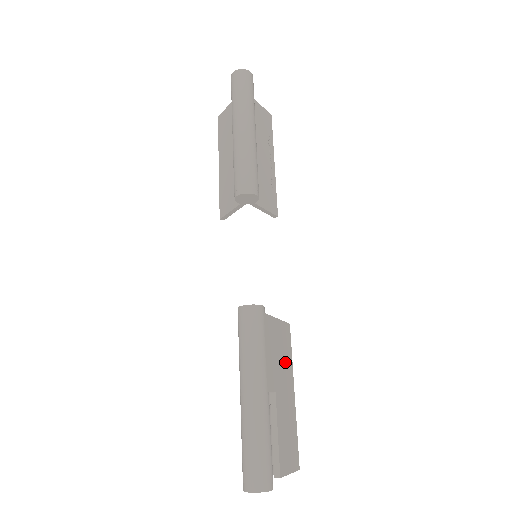
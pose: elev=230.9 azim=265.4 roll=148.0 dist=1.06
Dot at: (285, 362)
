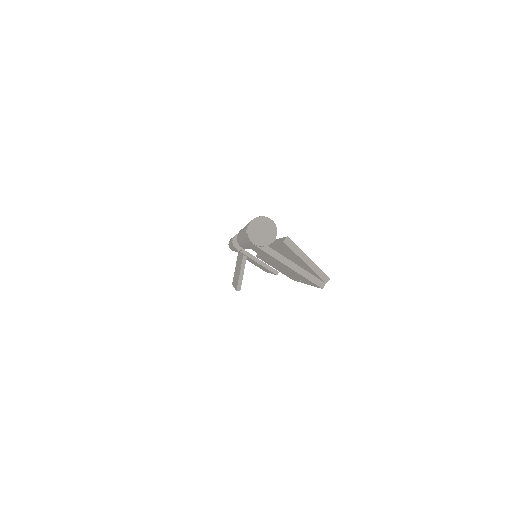
Dot at: occluded
